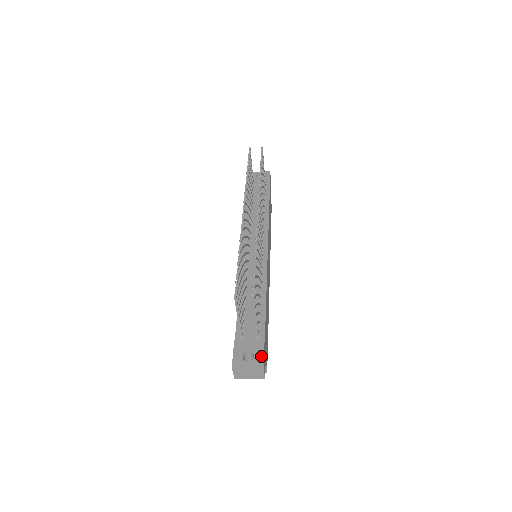
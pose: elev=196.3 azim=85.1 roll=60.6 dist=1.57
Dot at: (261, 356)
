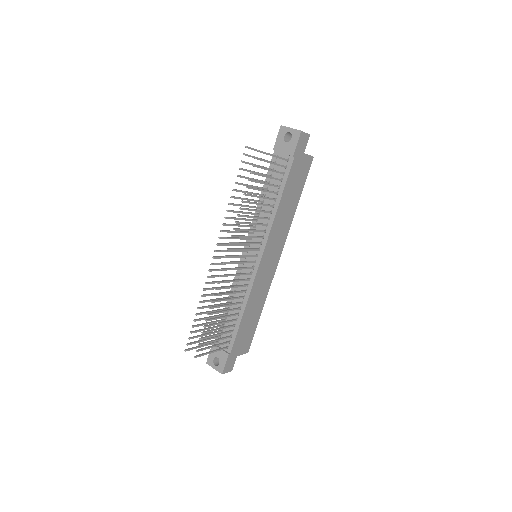
Dot at: (223, 366)
